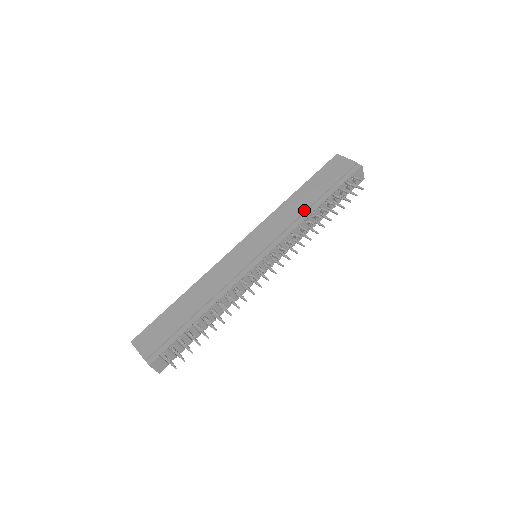
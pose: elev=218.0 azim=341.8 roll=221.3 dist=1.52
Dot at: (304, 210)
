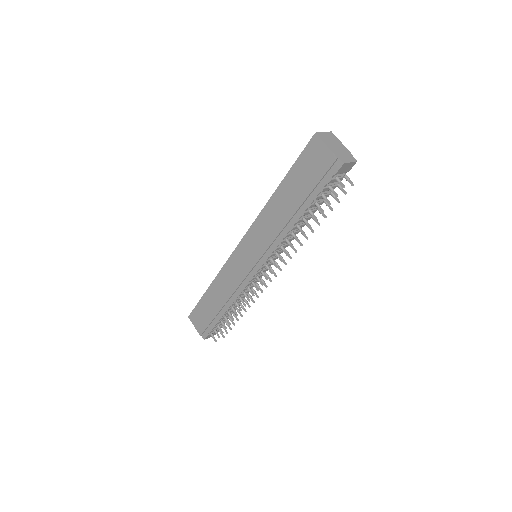
Dot at: (285, 223)
